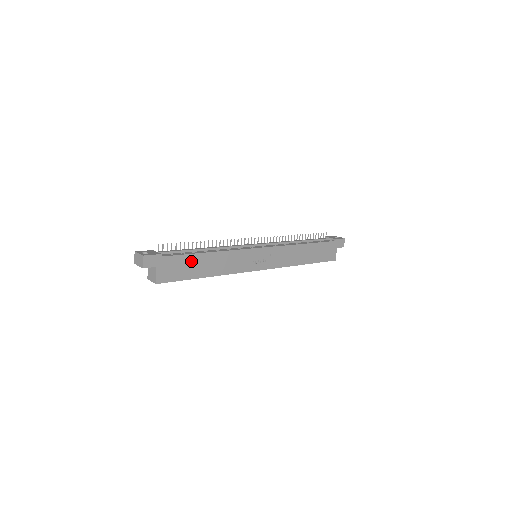
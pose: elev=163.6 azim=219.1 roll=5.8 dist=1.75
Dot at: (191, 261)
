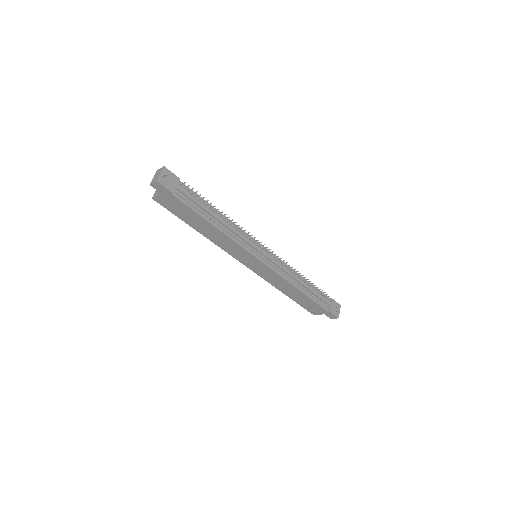
Dot at: (194, 216)
